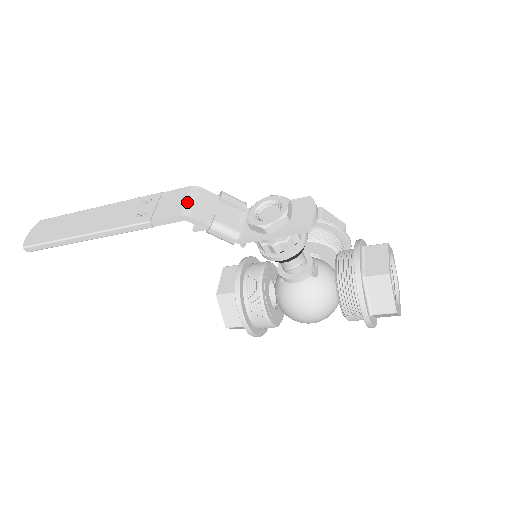
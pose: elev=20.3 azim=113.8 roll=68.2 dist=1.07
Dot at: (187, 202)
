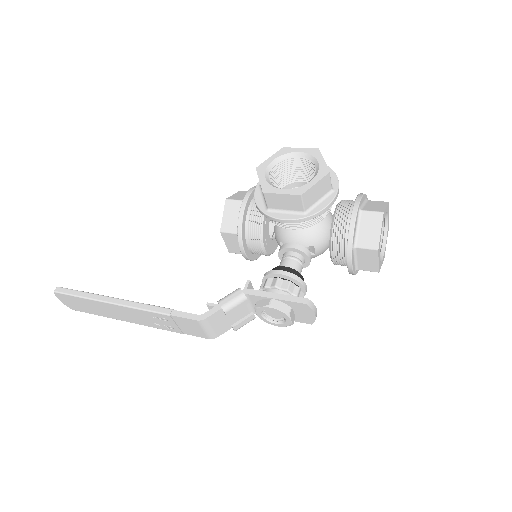
Dot at: (206, 332)
